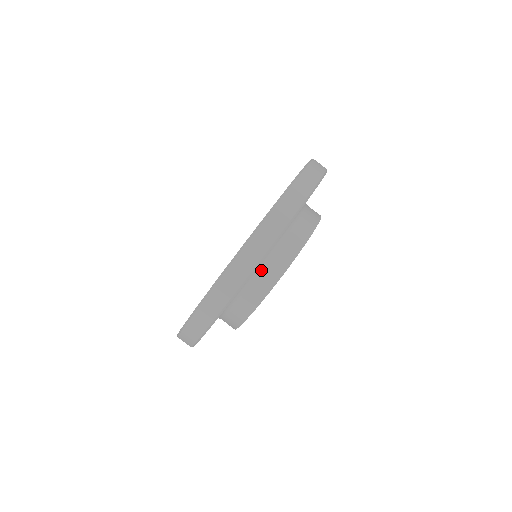
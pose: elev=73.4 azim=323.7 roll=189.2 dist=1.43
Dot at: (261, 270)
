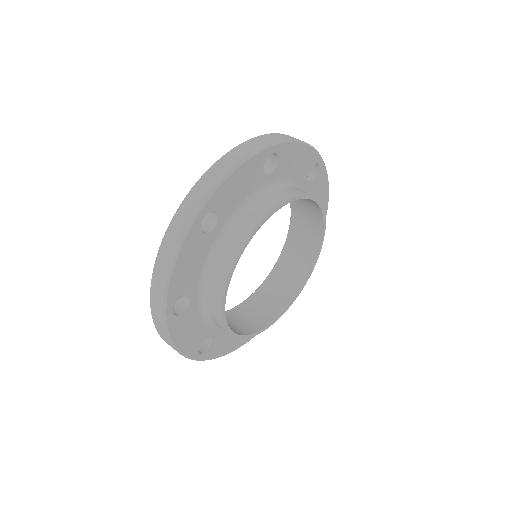
Dot at: (258, 200)
